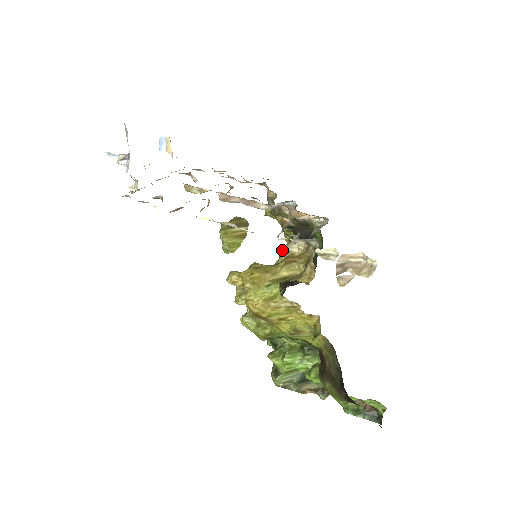
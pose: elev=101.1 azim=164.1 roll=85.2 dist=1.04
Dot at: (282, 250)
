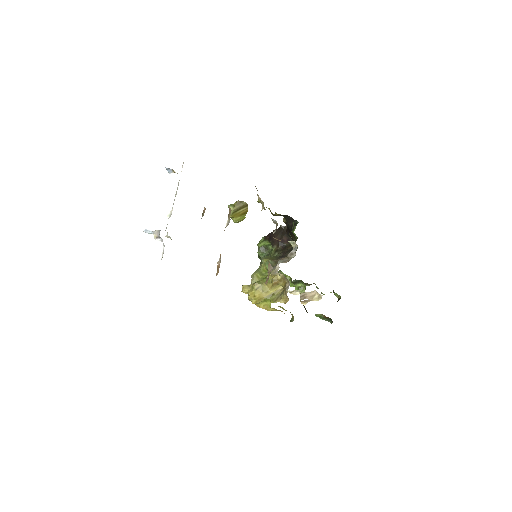
Dot at: (270, 272)
